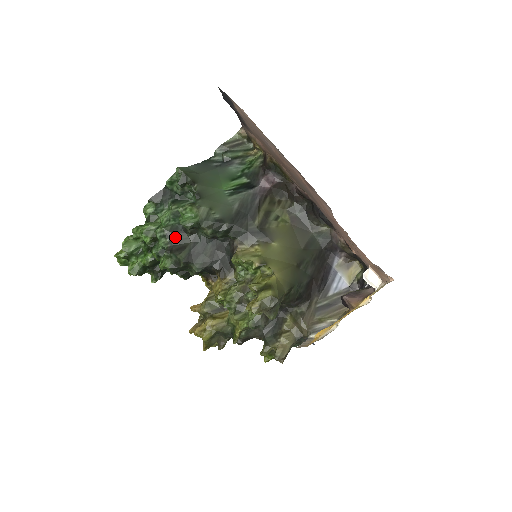
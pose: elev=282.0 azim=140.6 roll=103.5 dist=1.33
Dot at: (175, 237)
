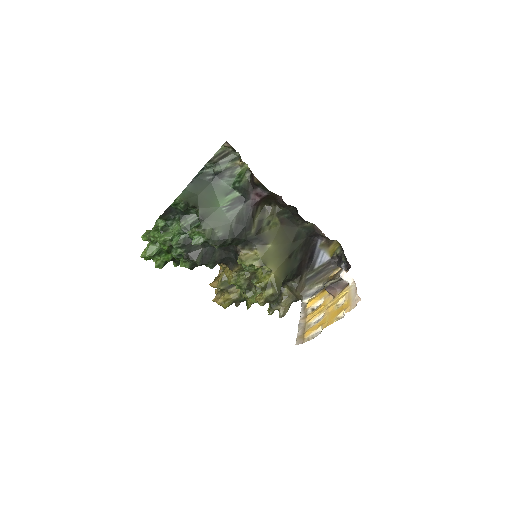
Dot at: (188, 247)
